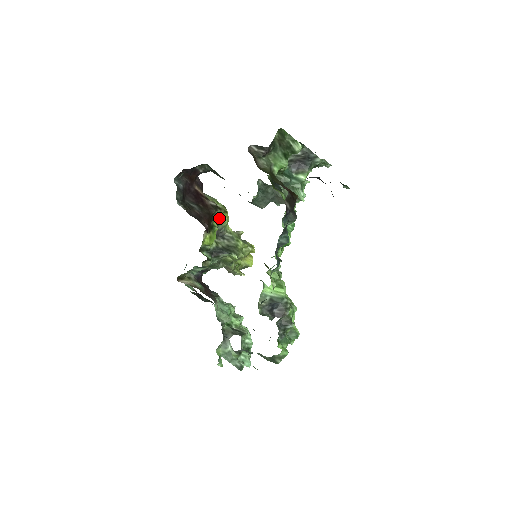
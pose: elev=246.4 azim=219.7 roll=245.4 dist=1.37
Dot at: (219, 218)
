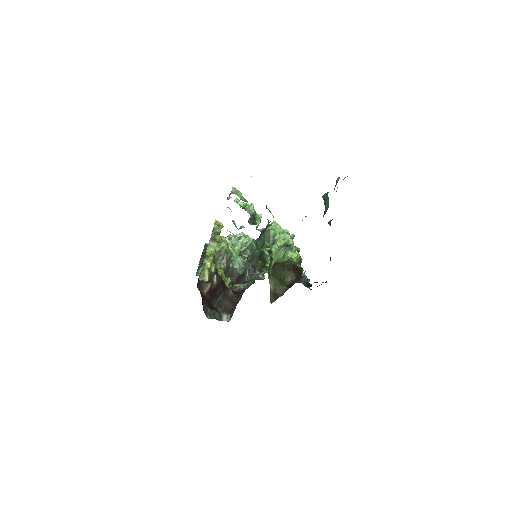
Dot at: occluded
